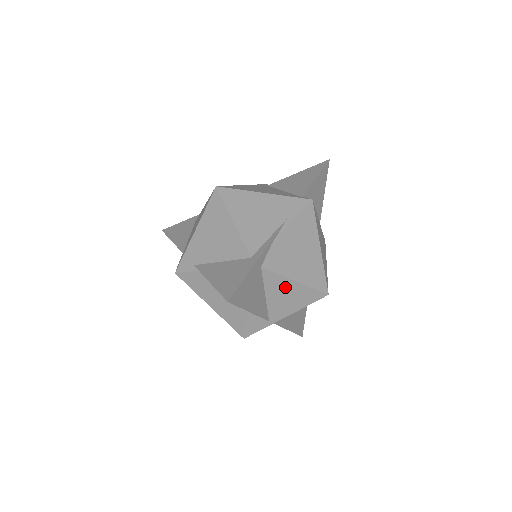
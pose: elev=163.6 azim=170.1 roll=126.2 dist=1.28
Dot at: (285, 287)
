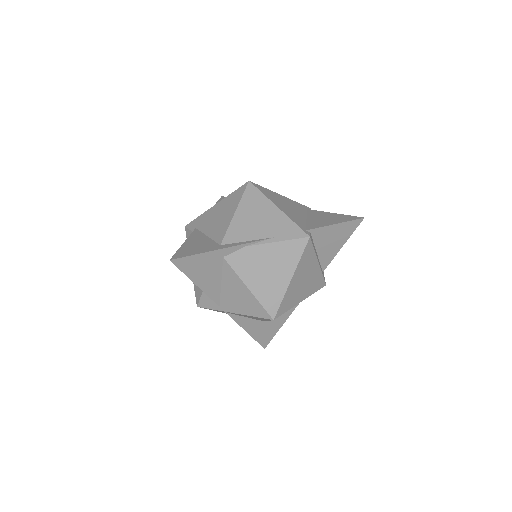
Dot at: (239, 287)
